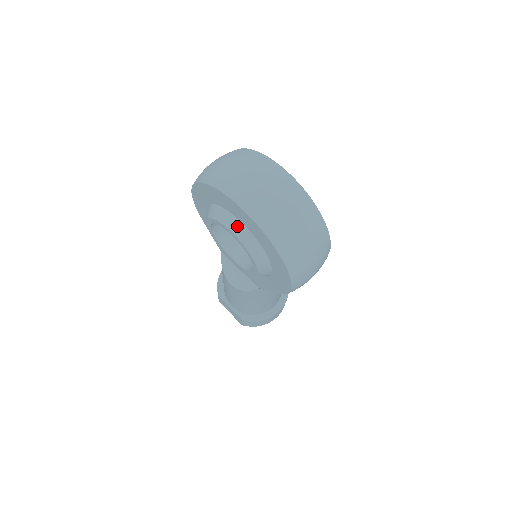
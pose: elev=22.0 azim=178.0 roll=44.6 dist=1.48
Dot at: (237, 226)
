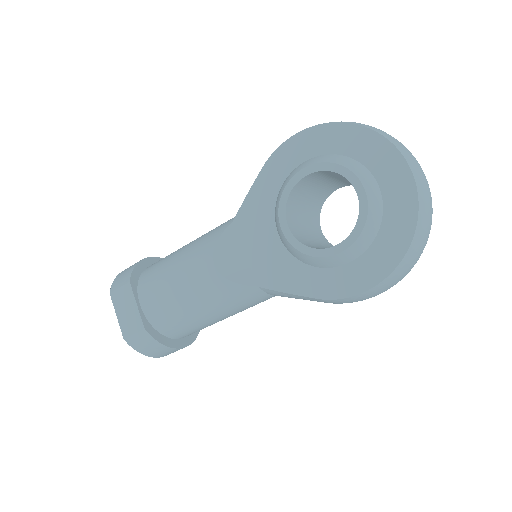
Dot at: (373, 187)
